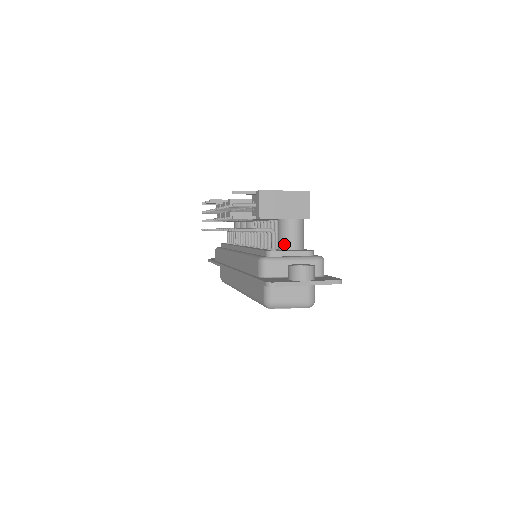
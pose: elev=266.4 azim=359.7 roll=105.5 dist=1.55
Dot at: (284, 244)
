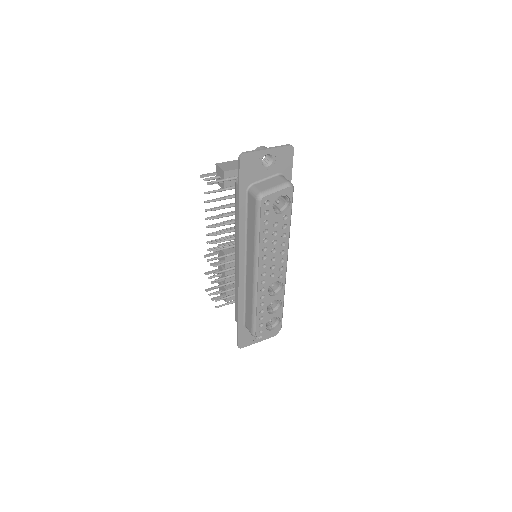
Dot at: occluded
